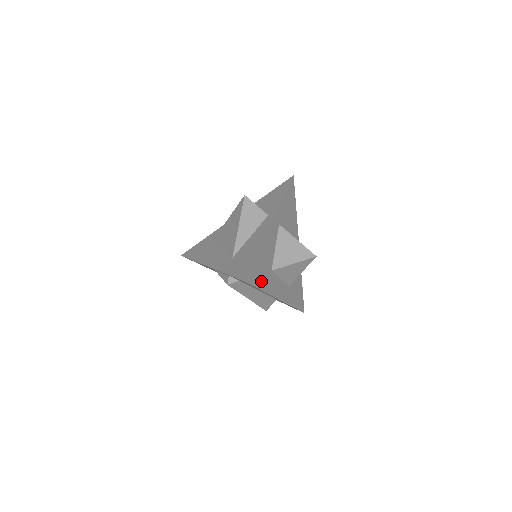
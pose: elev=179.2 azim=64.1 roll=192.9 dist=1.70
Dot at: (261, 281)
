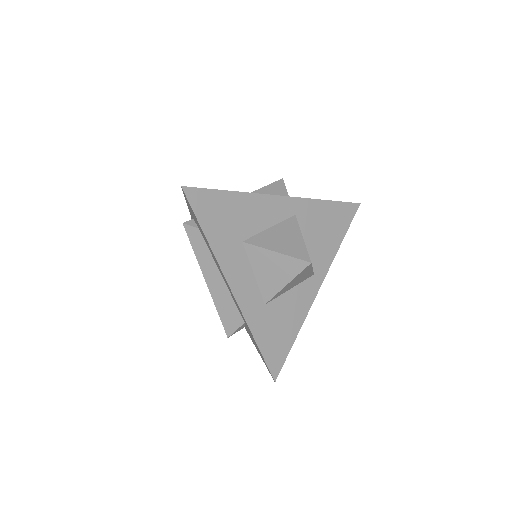
Dot at: (213, 227)
